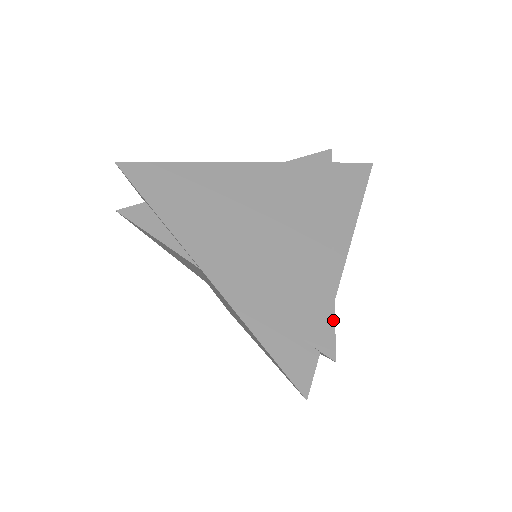
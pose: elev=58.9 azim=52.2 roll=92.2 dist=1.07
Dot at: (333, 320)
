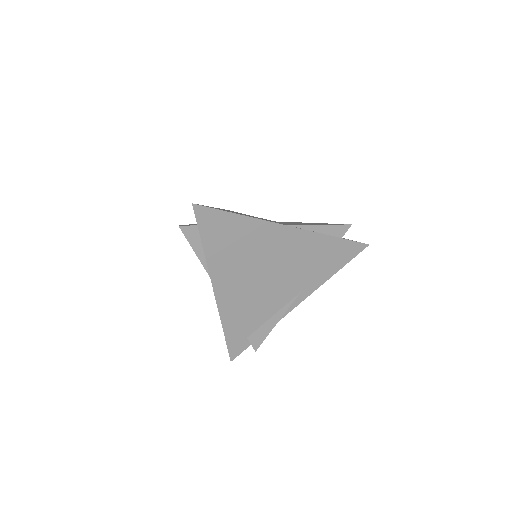
Dot at: (268, 333)
